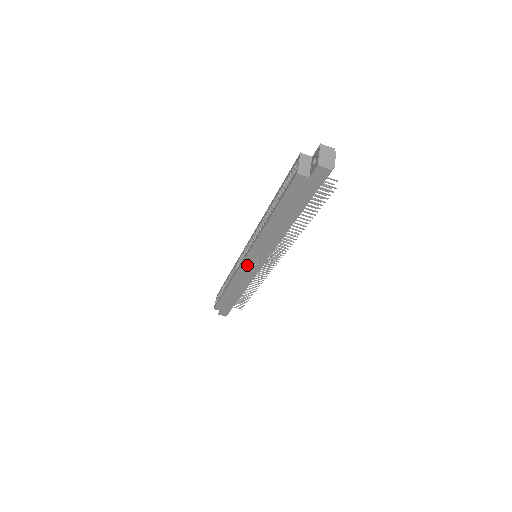
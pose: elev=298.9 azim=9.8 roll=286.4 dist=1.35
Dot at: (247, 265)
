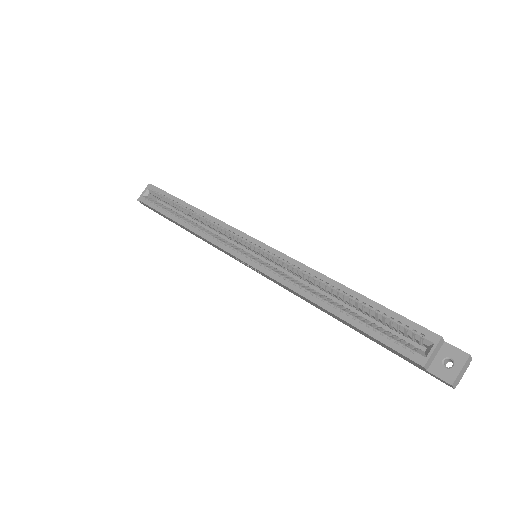
Dot at: (240, 260)
